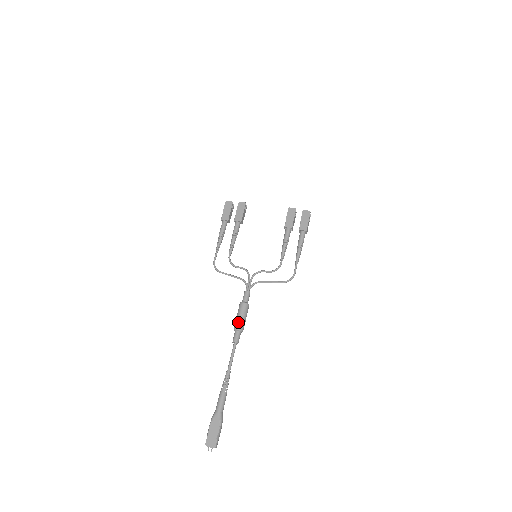
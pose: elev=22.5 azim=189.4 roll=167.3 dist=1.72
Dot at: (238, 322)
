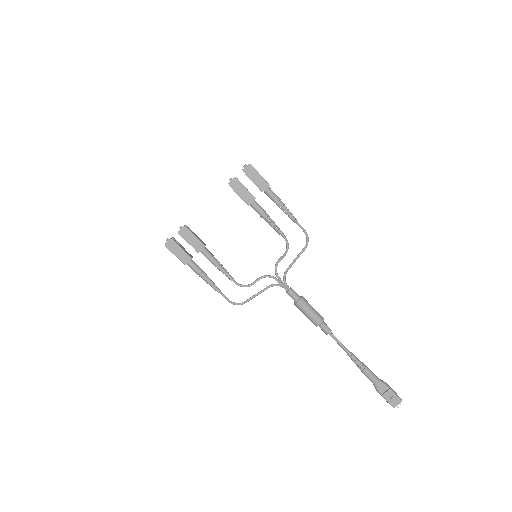
Dot at: (314, 319)
